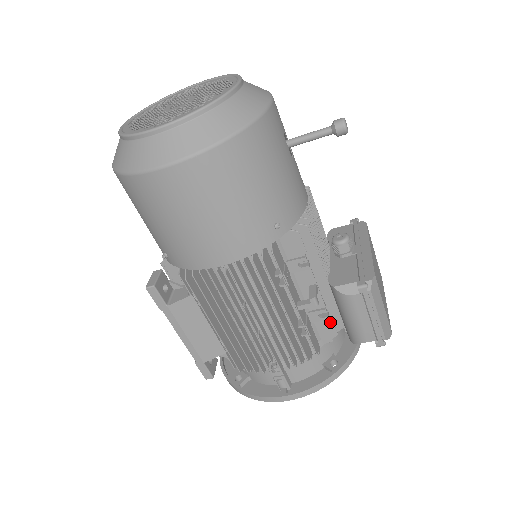
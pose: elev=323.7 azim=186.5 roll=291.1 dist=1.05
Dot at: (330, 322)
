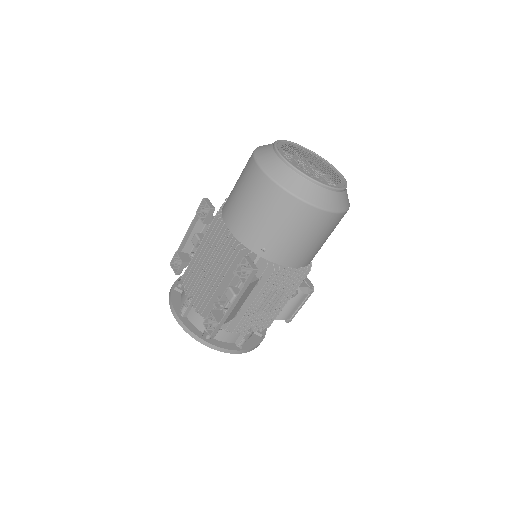
Dot at: occluded
